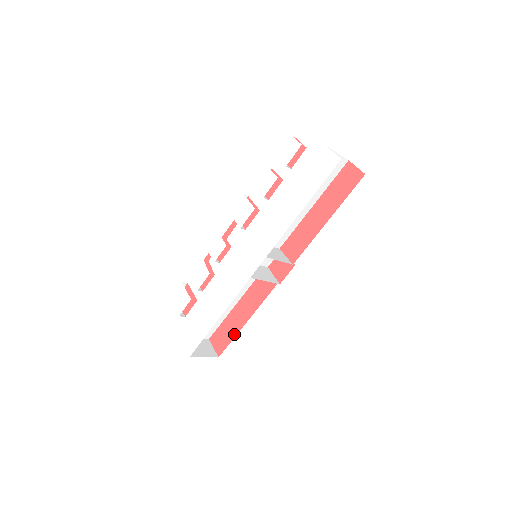
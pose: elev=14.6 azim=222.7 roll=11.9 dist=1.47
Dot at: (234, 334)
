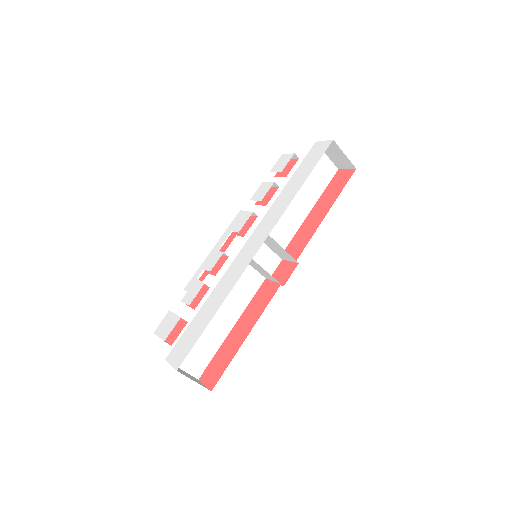
Dot at: (232, 356)
